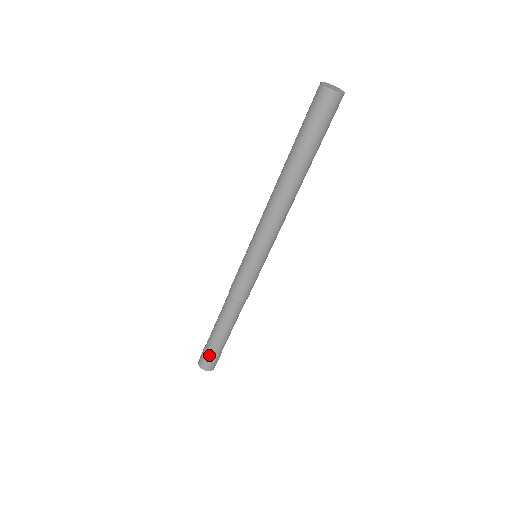
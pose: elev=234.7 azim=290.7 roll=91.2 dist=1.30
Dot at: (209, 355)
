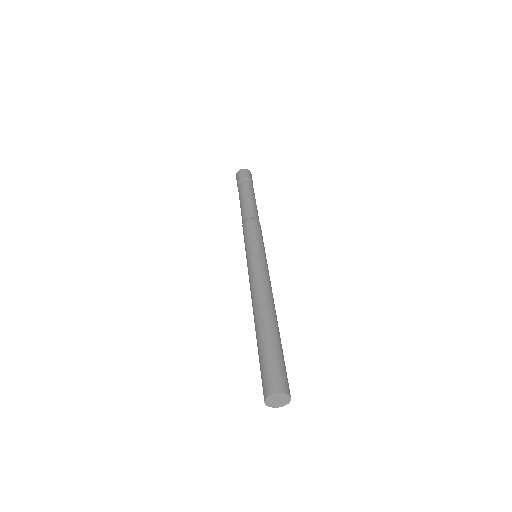
Dot at: occluded
